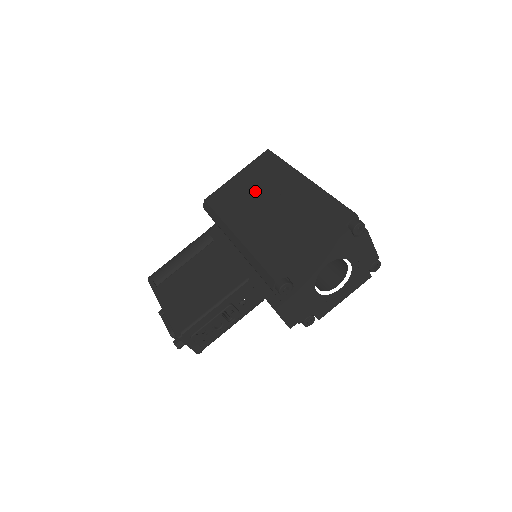
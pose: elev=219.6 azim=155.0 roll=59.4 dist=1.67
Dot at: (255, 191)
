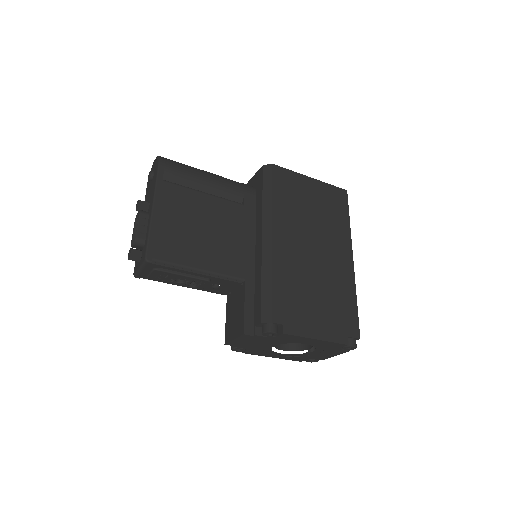
Dot at: (313, 216)
